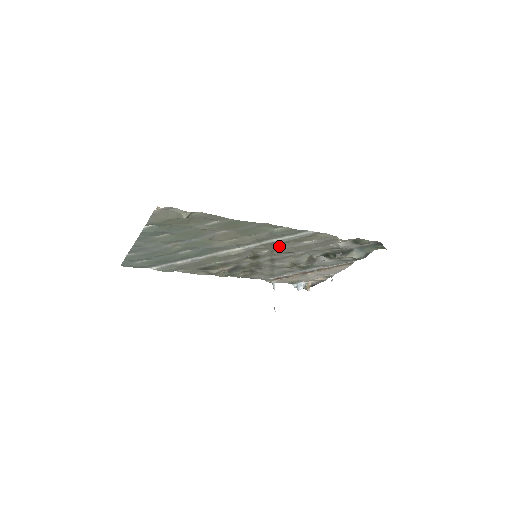
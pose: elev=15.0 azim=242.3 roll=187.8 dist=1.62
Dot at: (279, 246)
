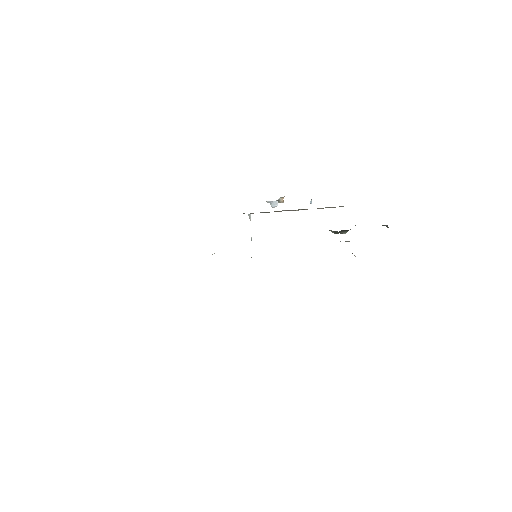
Dot at: occluded
